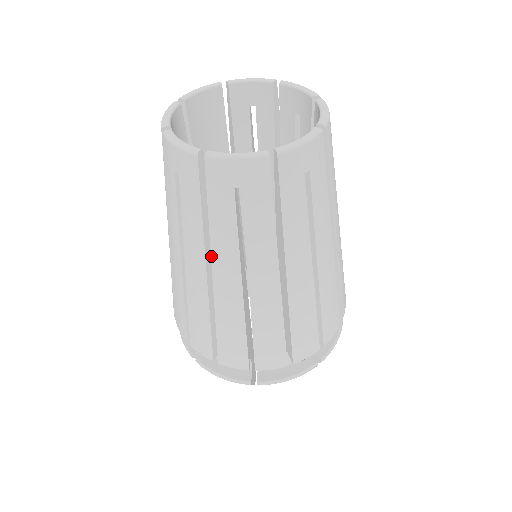
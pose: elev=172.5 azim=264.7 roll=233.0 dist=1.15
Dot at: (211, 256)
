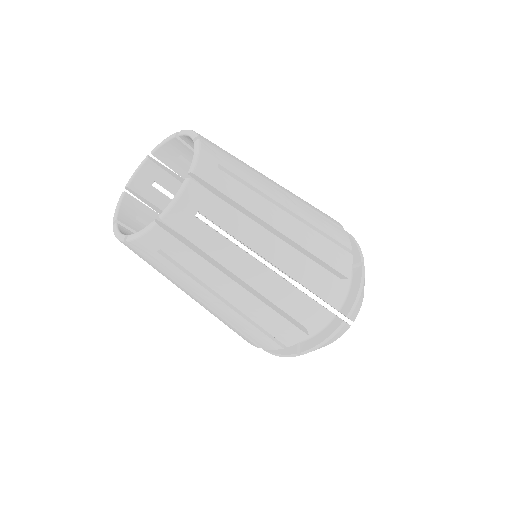
Dot at: occluded
